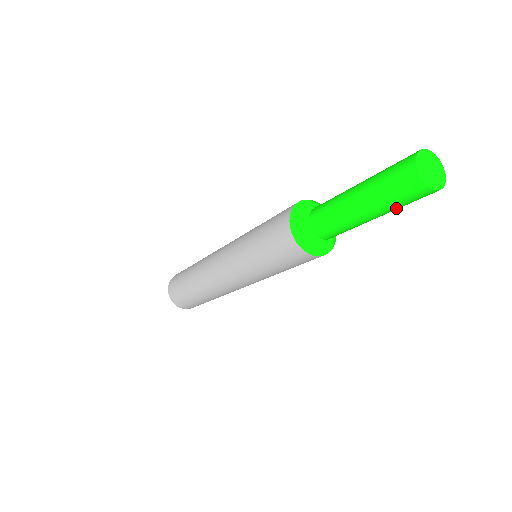
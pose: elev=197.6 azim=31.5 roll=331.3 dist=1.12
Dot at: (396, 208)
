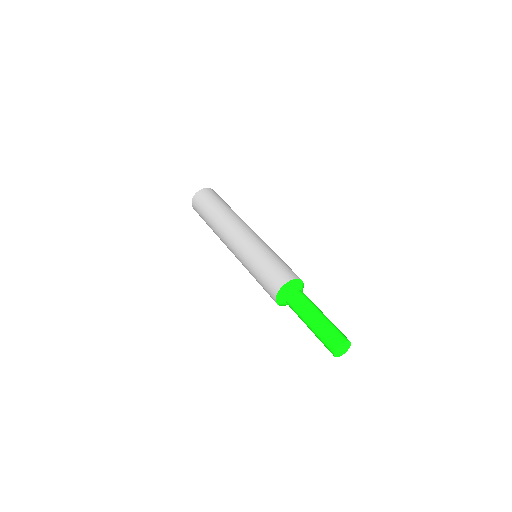
Dot at: occluded
